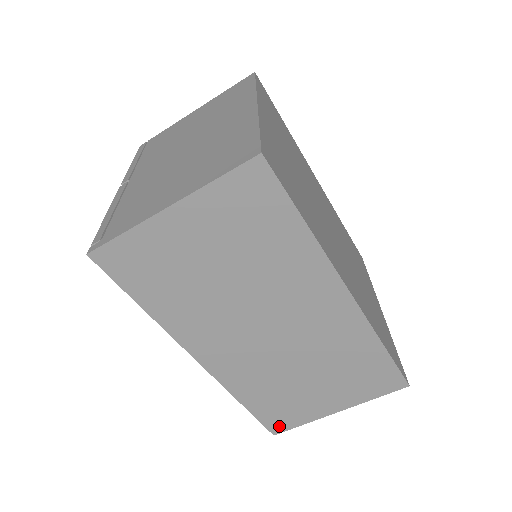
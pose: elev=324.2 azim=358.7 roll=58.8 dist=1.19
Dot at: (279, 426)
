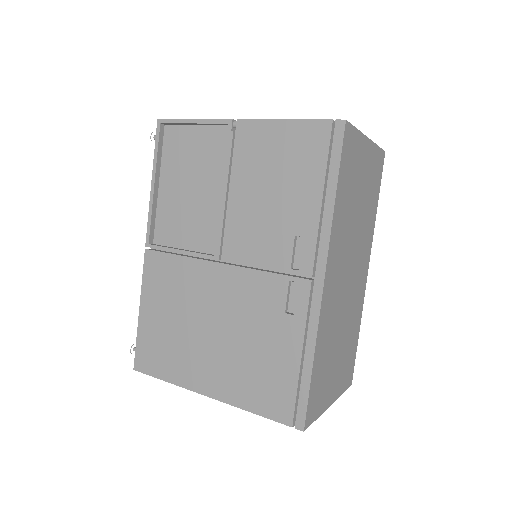
Dot at: (311, 415)
